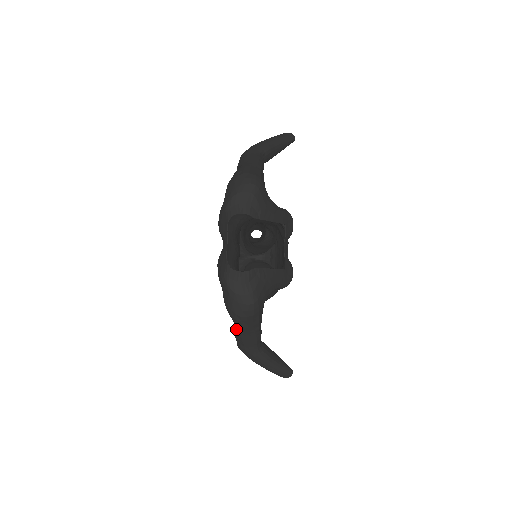
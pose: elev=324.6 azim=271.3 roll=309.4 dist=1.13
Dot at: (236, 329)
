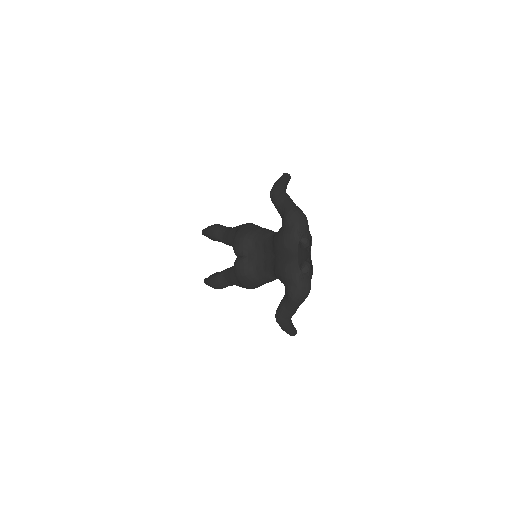
Dot at: (286, 308)
